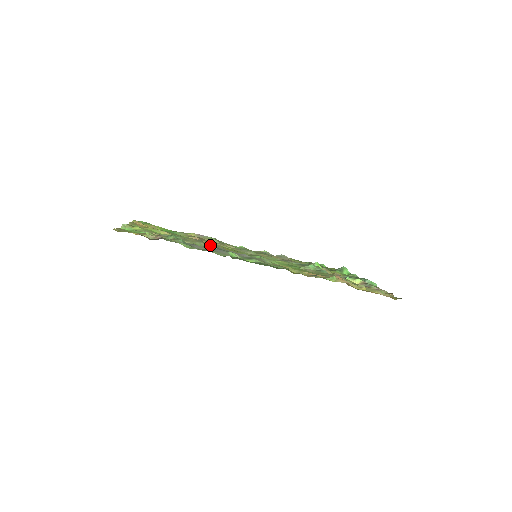
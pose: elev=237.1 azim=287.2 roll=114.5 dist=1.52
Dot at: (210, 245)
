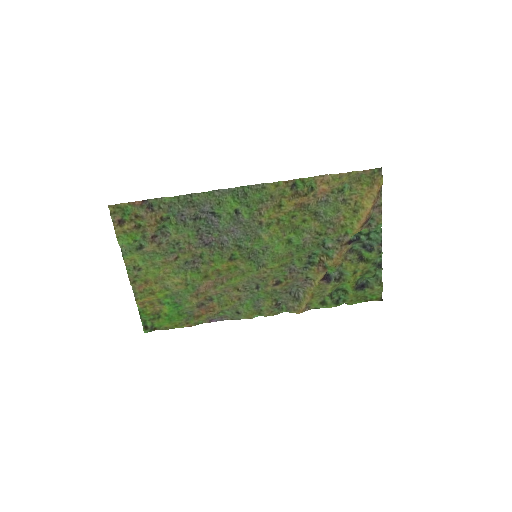
Dot at: (209, 263)
